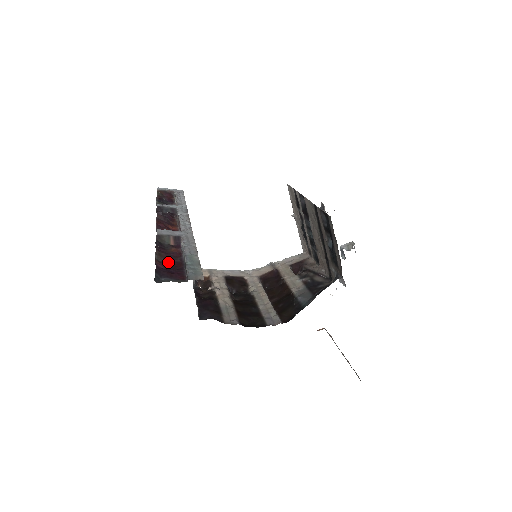
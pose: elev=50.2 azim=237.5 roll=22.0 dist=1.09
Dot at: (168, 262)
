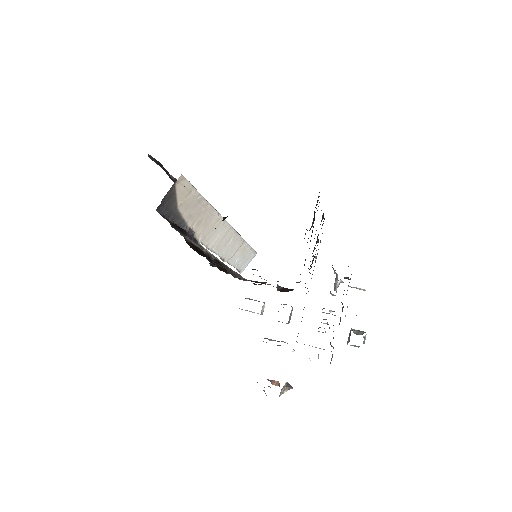
Dot at: occluded
